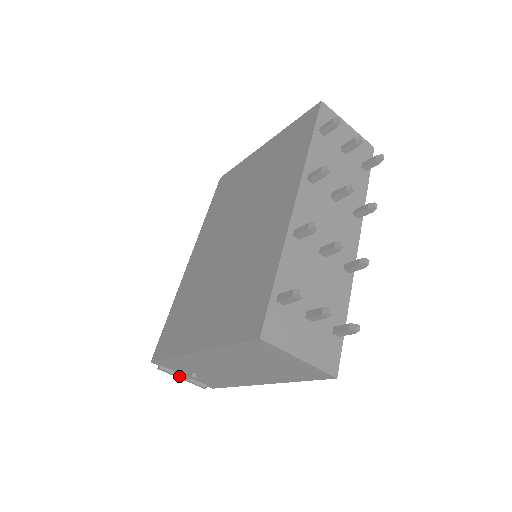
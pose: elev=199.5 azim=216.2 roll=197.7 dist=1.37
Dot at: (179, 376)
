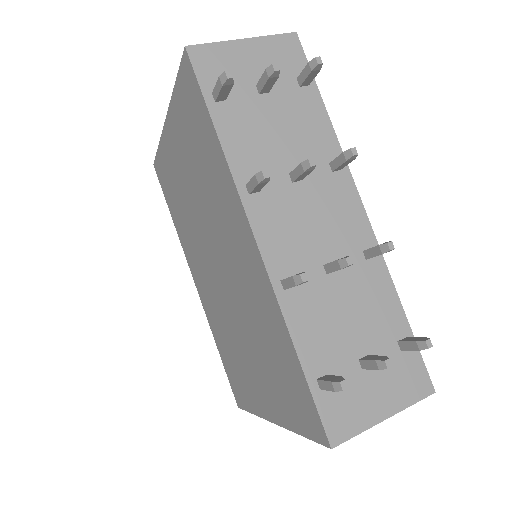
Dot at: occluded
